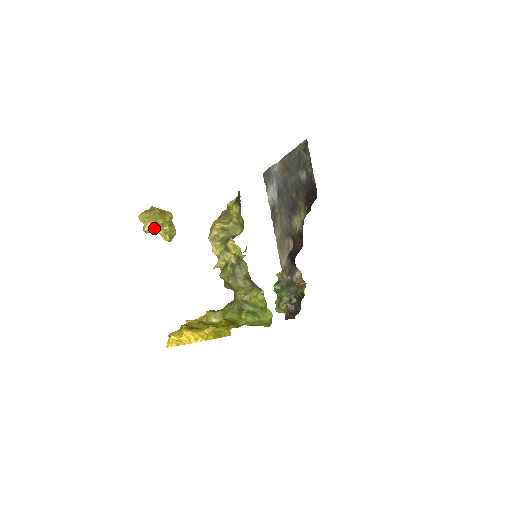
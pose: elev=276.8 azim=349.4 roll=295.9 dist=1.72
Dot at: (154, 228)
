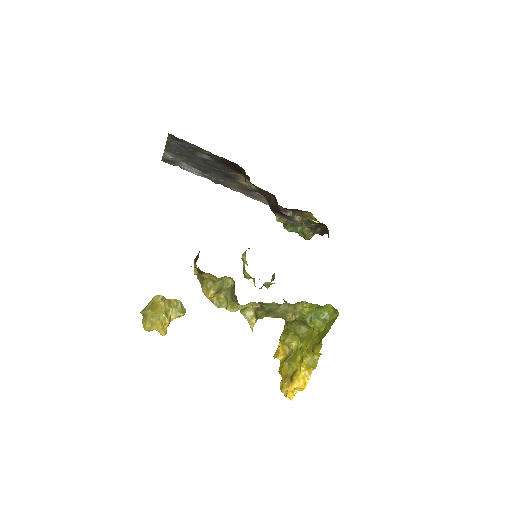
Dot at: (166, 326)
